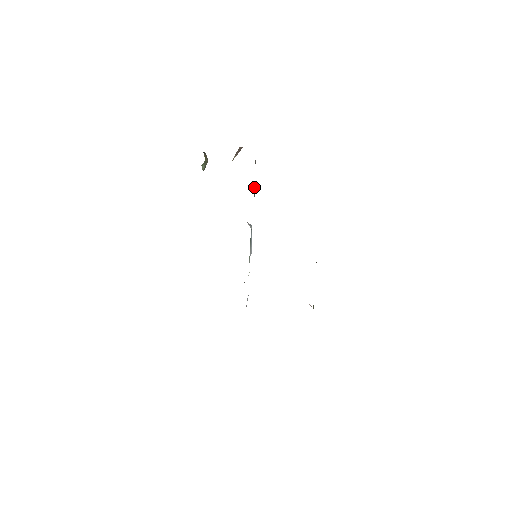
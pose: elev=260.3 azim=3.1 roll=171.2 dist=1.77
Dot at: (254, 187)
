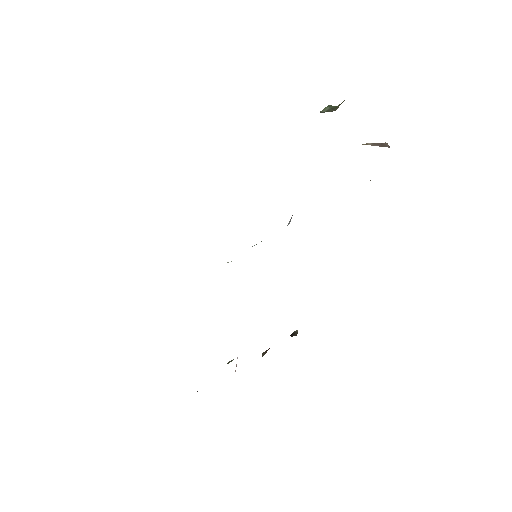
Dot at: occluded
